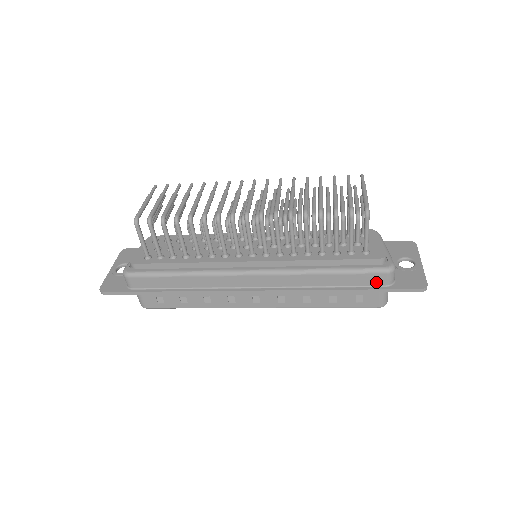
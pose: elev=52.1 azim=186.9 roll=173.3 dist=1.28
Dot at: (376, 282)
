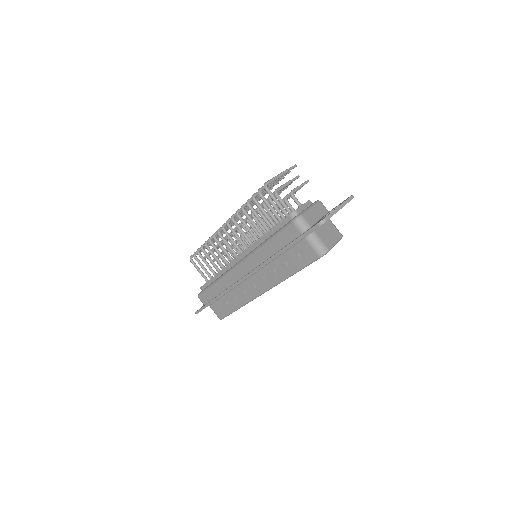
Dot at: (294, 234)
